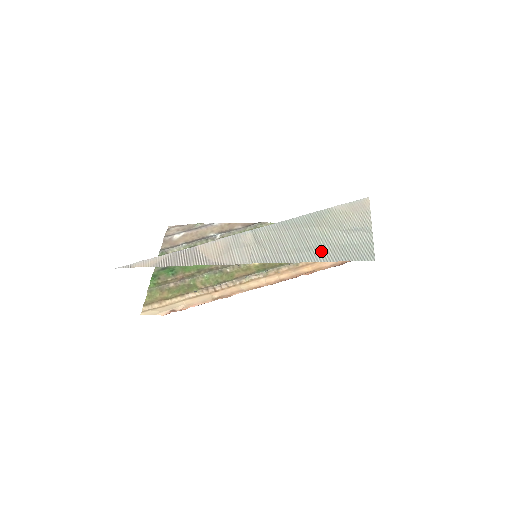
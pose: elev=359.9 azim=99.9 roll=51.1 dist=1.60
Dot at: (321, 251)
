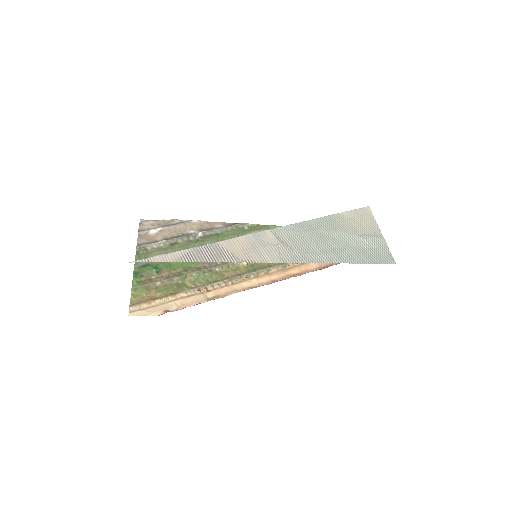
Dot at: (346, 253)
